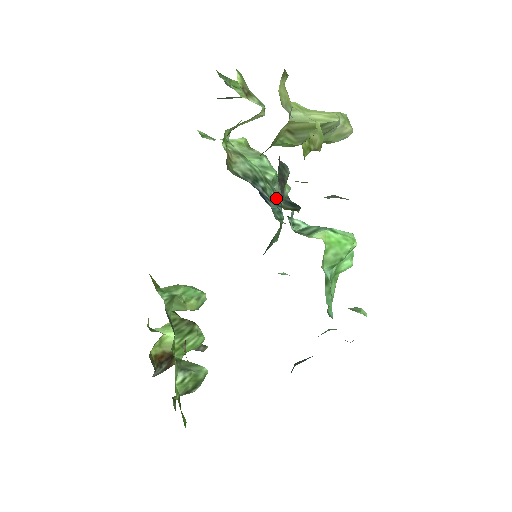
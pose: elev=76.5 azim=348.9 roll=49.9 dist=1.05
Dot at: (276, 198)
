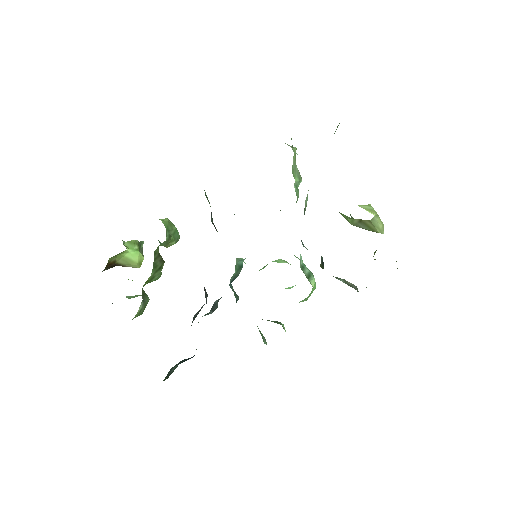
Dot at: occluded
